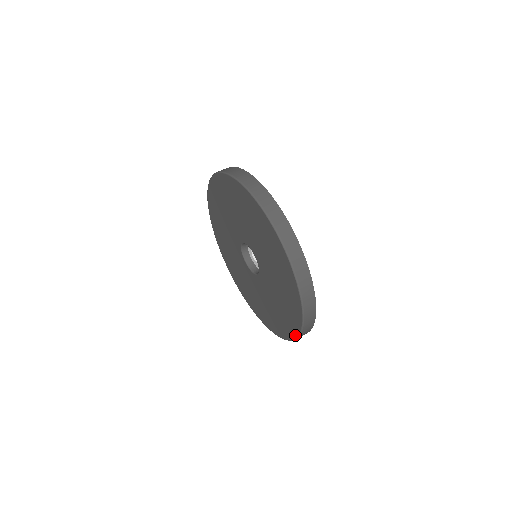
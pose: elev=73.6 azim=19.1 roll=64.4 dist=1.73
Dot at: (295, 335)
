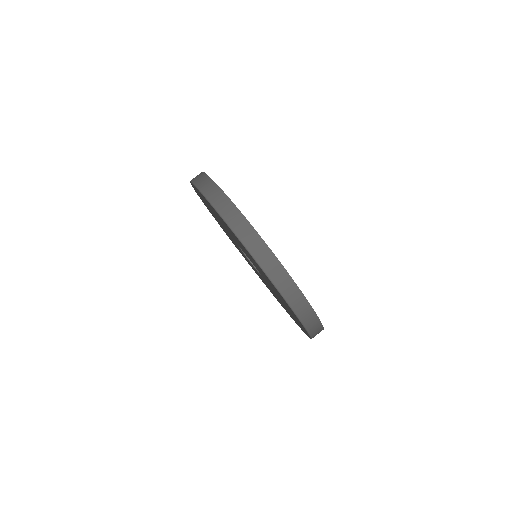
Dot at: occluded
